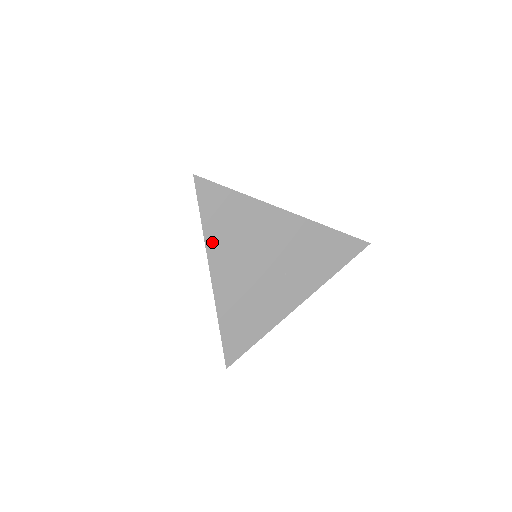
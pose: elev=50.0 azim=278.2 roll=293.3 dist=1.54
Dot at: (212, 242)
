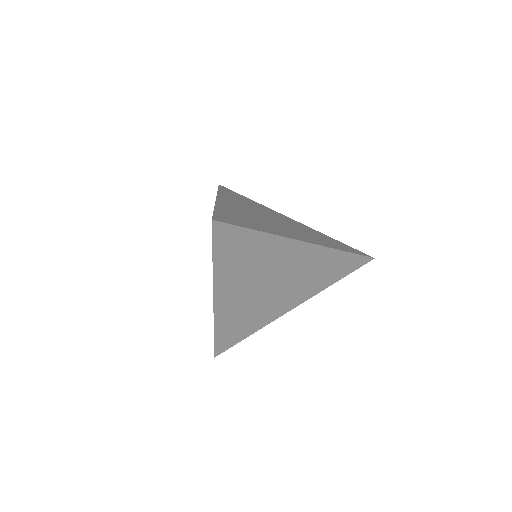
Dot at: (220, 274)
